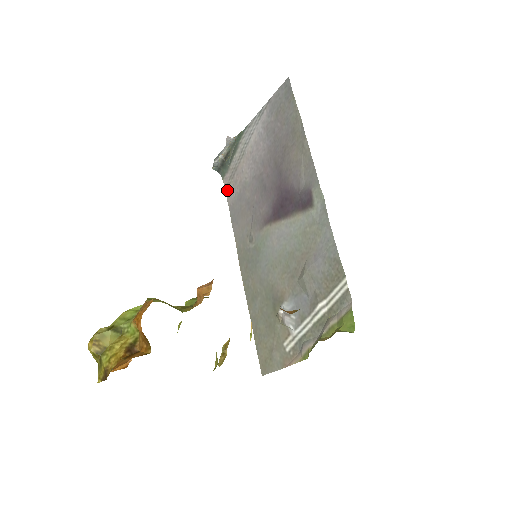
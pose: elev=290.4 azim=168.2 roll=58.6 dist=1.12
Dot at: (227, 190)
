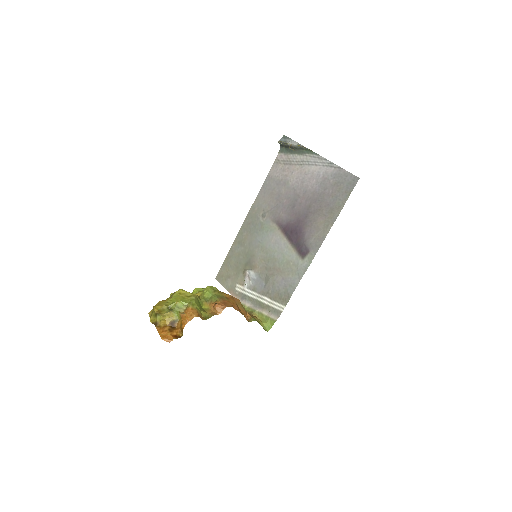
Dot at: (276, 164)
